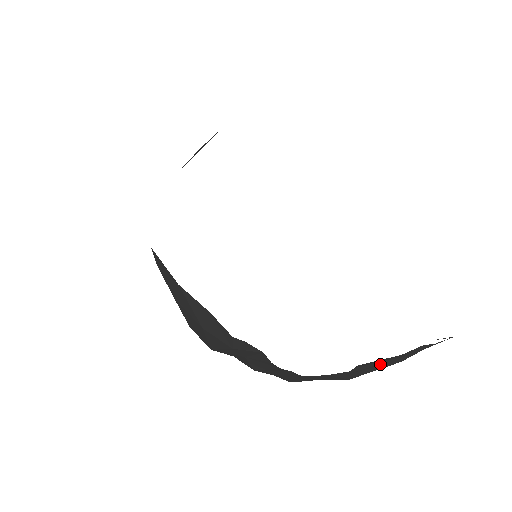
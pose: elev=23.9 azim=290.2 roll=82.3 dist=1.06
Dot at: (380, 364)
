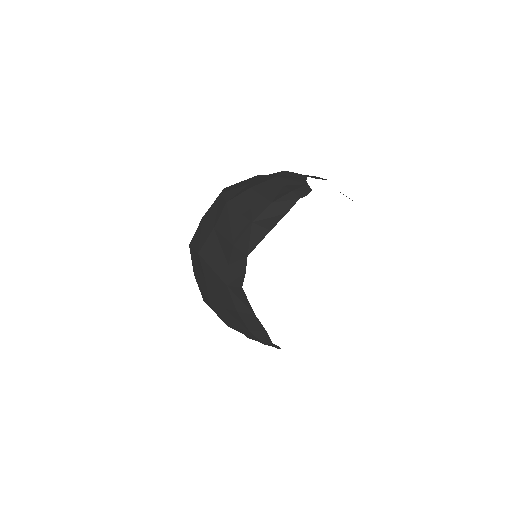
Dot at: occluded
